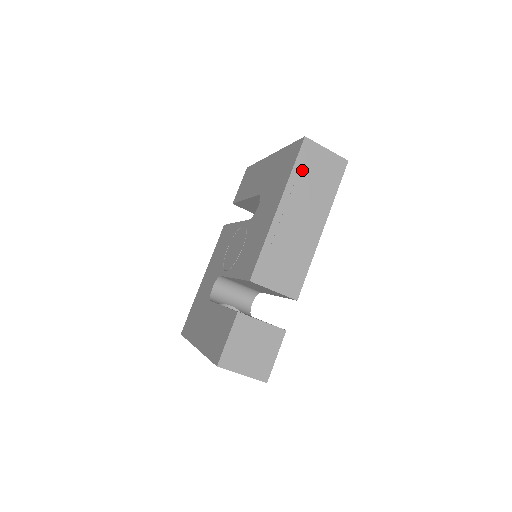
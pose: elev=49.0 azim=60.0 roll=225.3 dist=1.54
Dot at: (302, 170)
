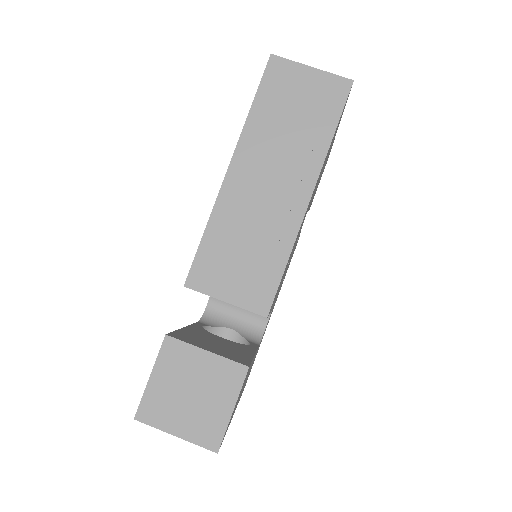
Dot at: (268, 107)
